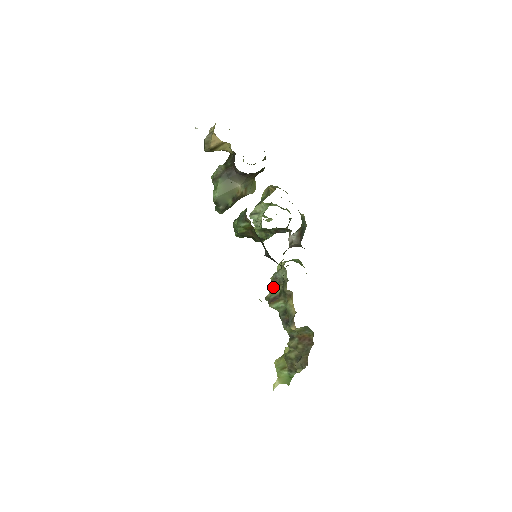
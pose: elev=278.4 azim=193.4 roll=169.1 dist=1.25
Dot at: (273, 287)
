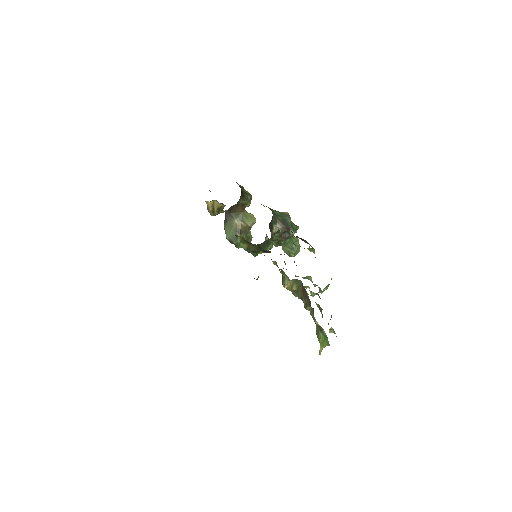
Dot at: occluded
